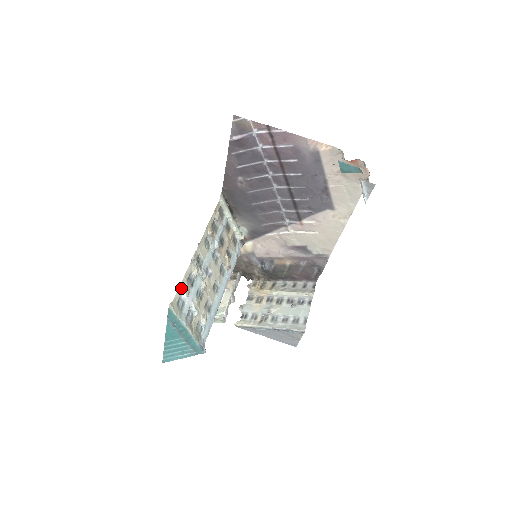
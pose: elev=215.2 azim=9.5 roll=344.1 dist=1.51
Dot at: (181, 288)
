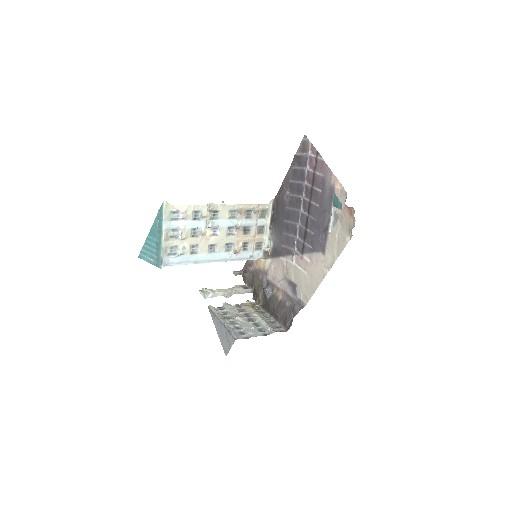
Dot at: (184, 208)
